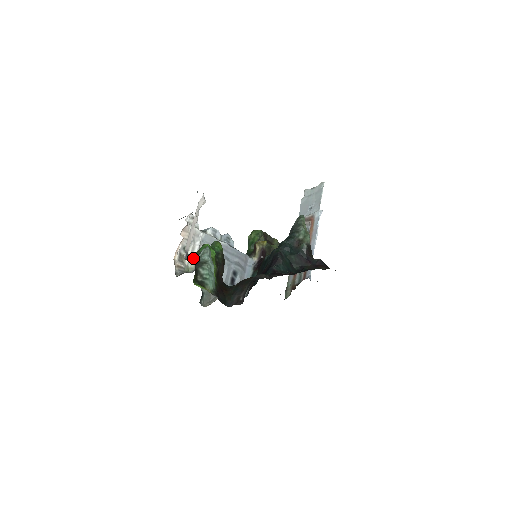
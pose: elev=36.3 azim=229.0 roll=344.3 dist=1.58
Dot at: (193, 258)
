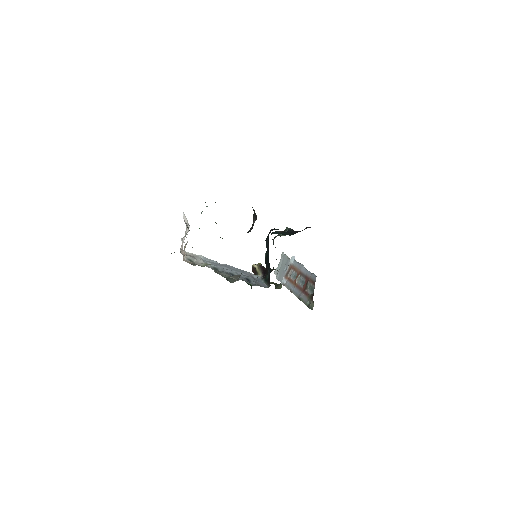
Dot at: occluded
